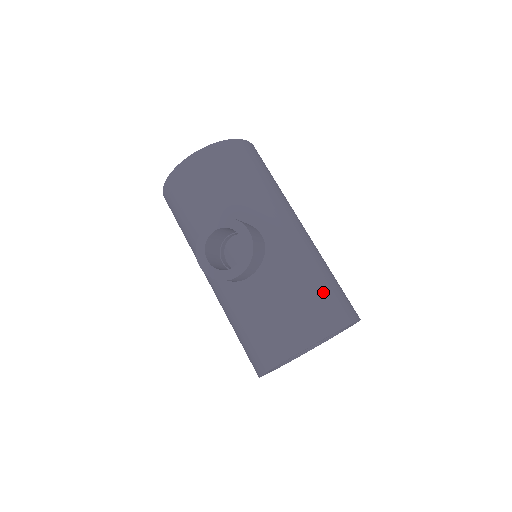
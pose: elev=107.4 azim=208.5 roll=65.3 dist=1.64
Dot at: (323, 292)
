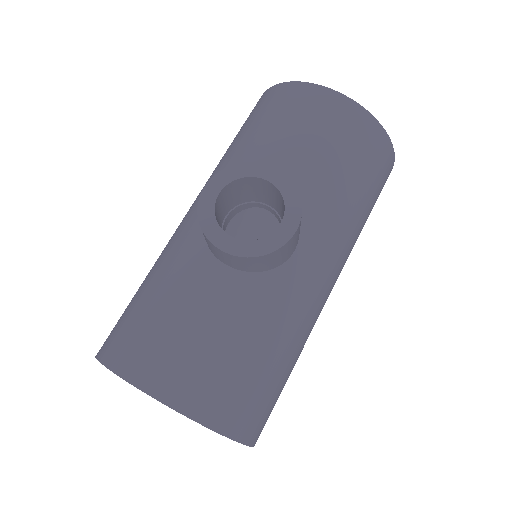
Dot at: (266, 380)
